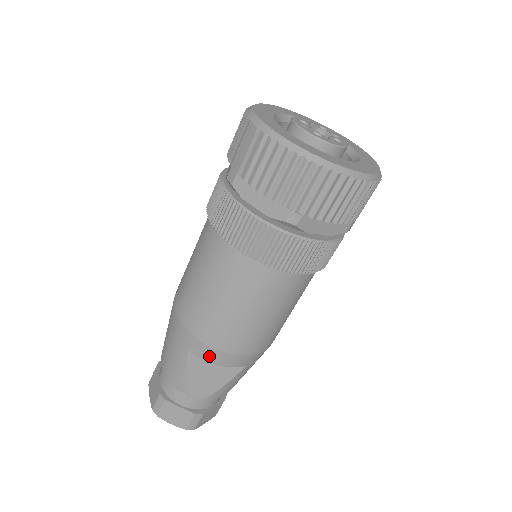
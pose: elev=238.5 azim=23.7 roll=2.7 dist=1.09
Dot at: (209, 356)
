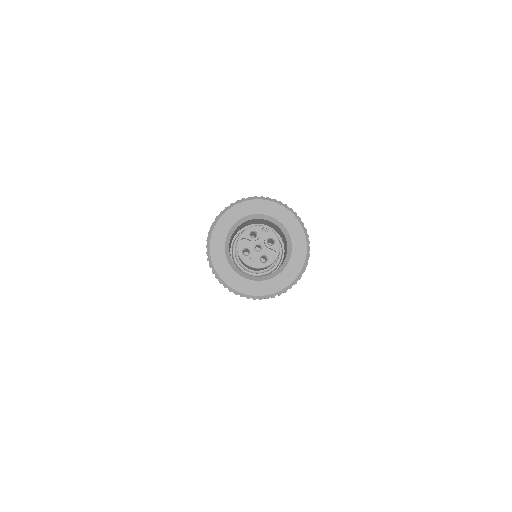
Dot at: occluded
